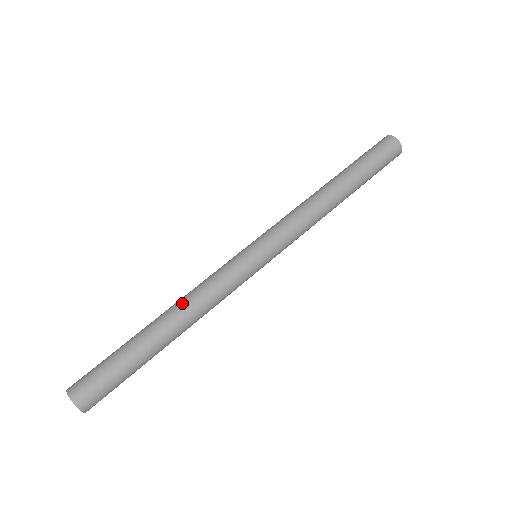
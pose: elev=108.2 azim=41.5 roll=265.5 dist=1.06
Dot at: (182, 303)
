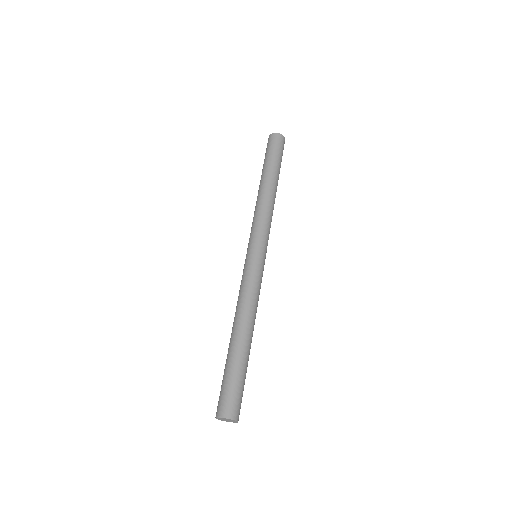
Dot at: (239, 313)
